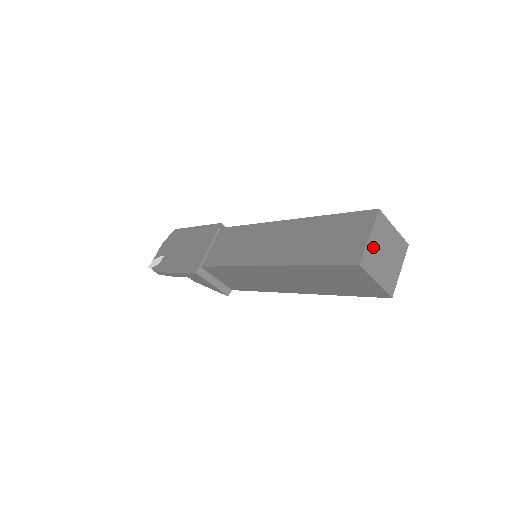
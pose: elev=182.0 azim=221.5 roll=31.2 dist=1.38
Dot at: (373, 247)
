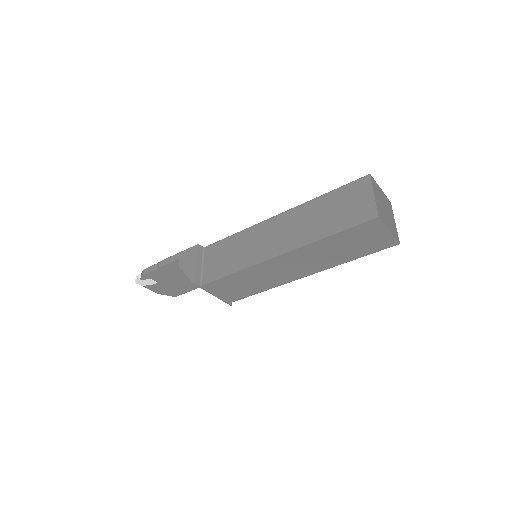
Dot at: (380, 193)
